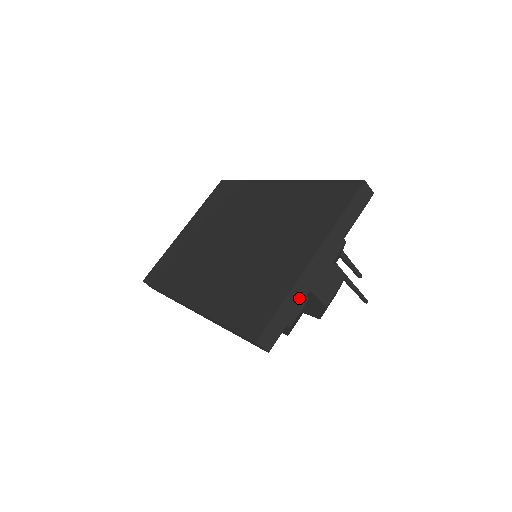
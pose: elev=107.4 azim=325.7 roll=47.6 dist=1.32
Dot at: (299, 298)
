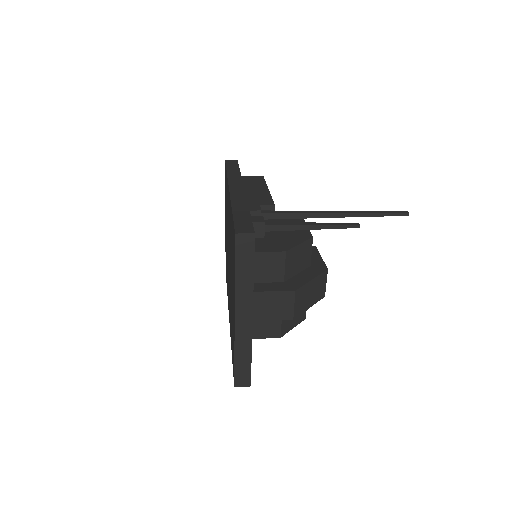
Dot at: (247, 346)
